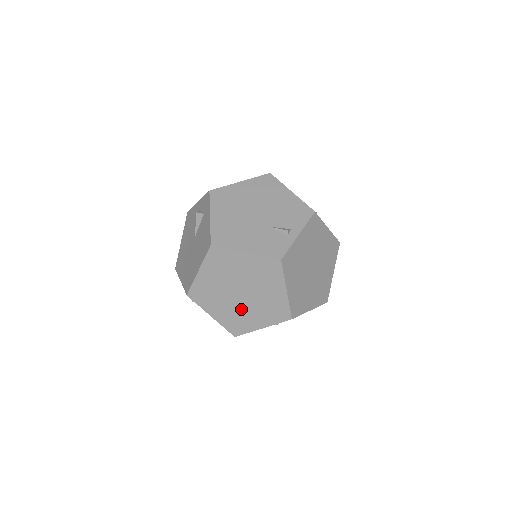
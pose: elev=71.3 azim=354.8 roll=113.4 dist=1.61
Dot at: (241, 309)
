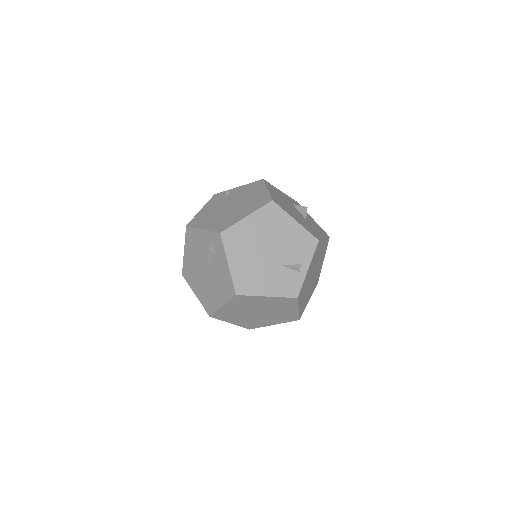
Dot at: (257, 319)
